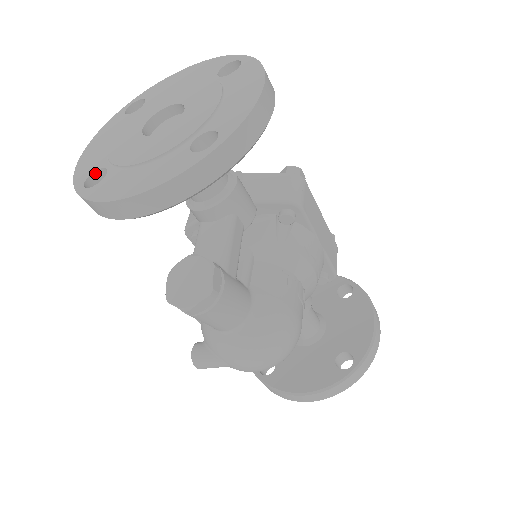
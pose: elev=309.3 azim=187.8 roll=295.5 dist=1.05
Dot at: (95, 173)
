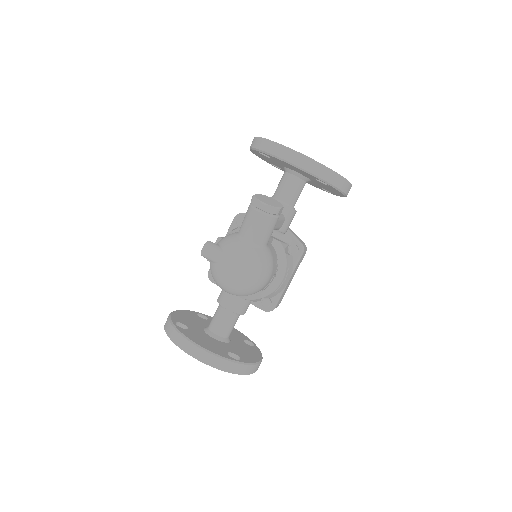
Dot at: occluded
